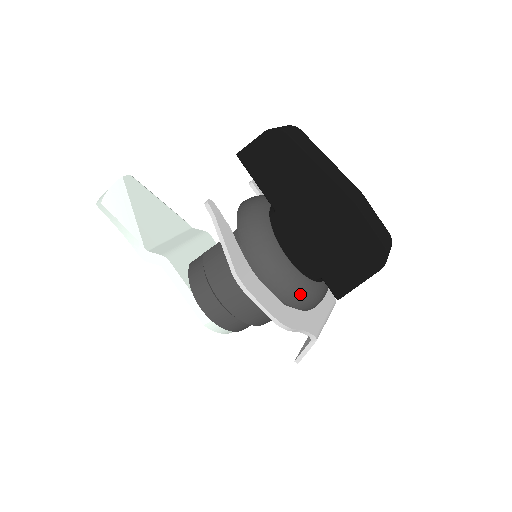
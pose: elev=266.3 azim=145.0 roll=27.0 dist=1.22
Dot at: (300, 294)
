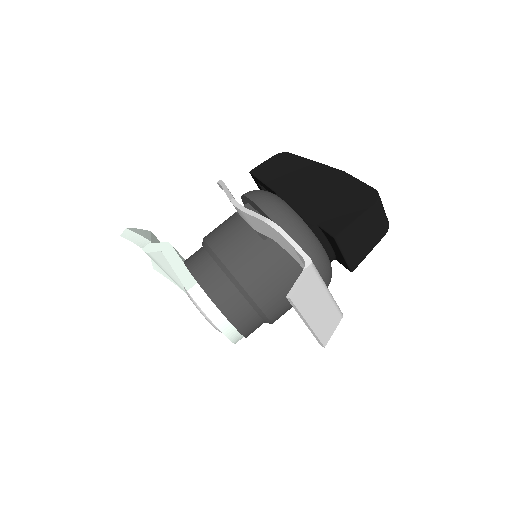
Dot at: (294, 223)
